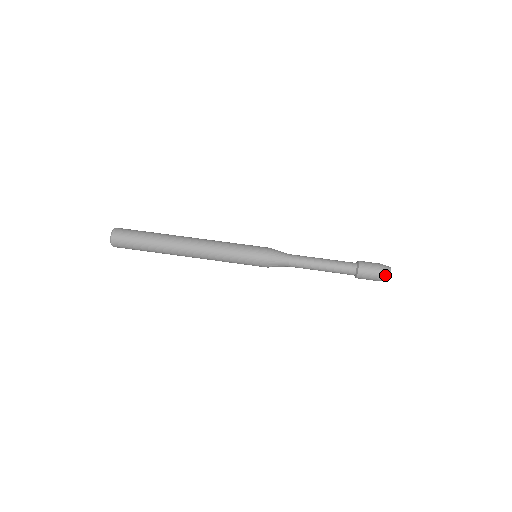
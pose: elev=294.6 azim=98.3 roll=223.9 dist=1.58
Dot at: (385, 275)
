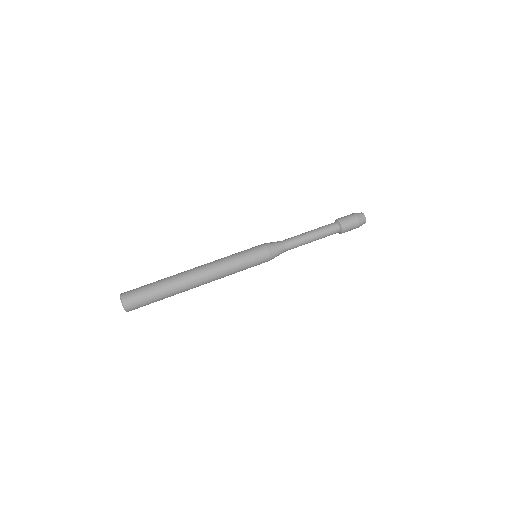
Dot at: (359, 214)
